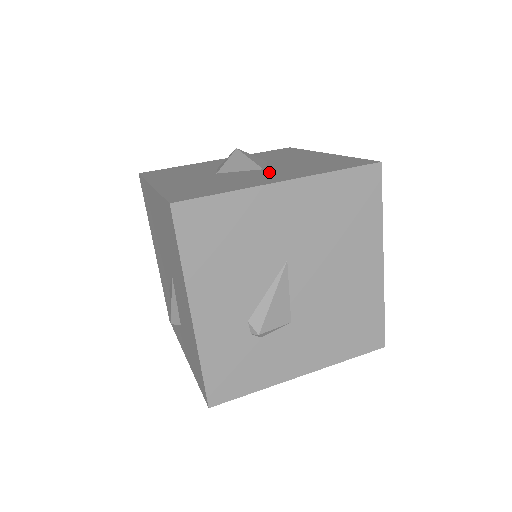
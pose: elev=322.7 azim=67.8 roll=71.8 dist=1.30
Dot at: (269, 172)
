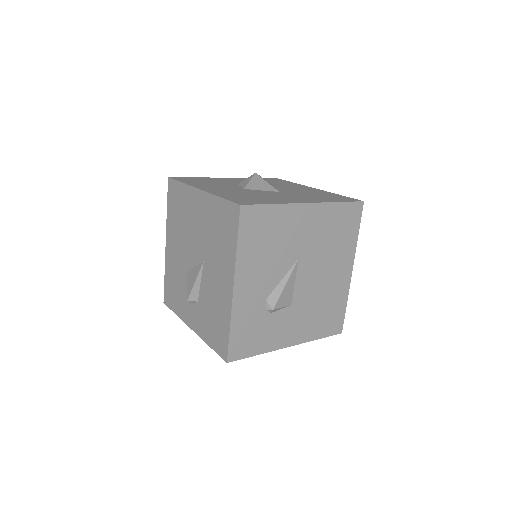
Dot at: (288, 195)
